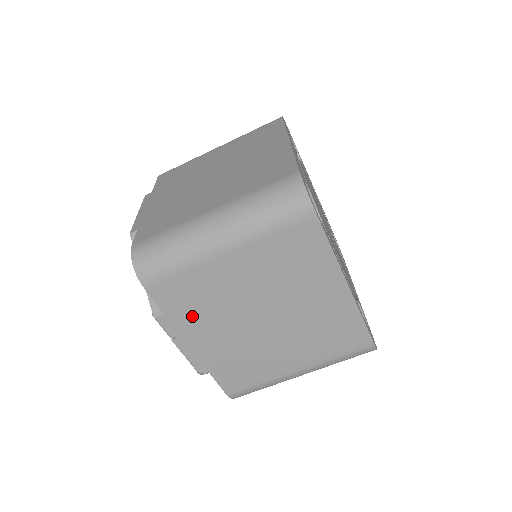
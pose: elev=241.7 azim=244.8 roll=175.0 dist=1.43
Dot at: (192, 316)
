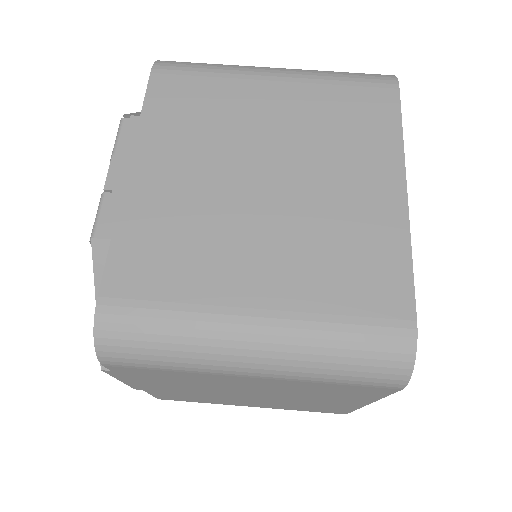
Dot at: (172, 132)
